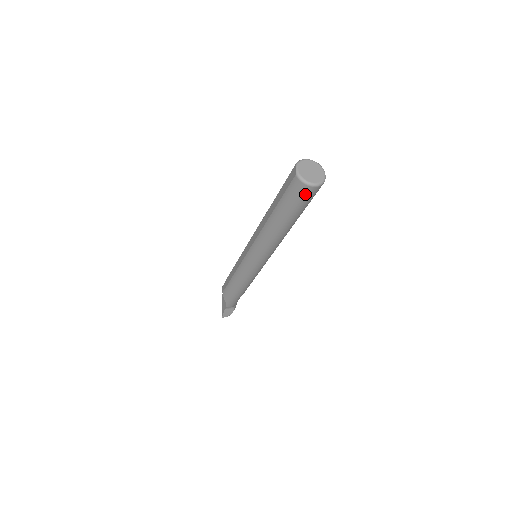
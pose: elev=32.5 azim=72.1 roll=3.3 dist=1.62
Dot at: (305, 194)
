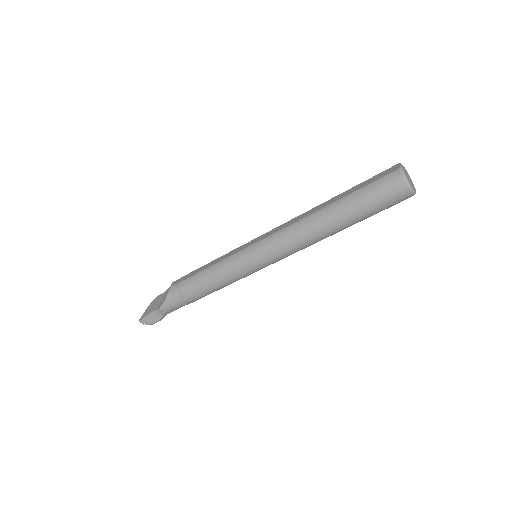
Dot at: (394, 193)
